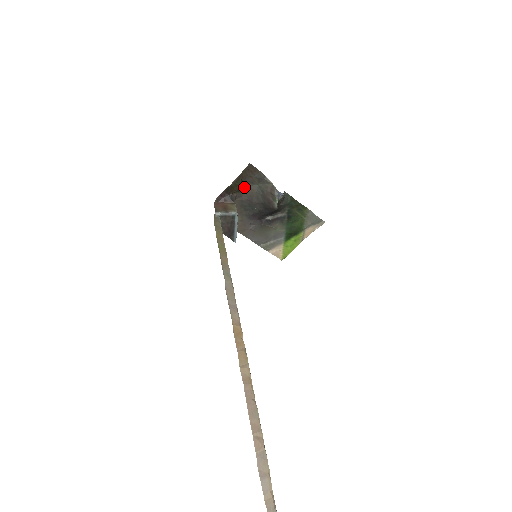
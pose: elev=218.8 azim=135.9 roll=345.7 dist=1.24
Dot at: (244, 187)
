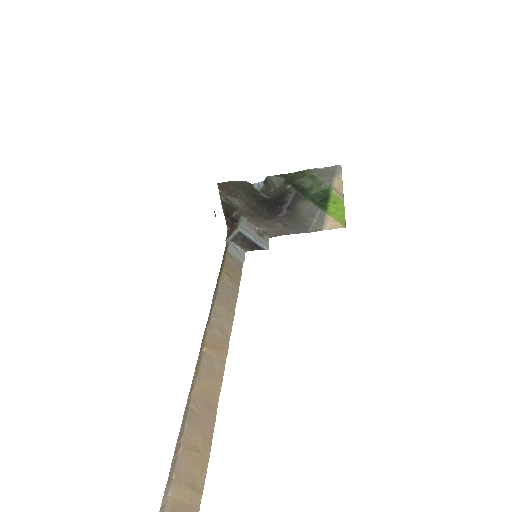
Dot at: (237, 202)
